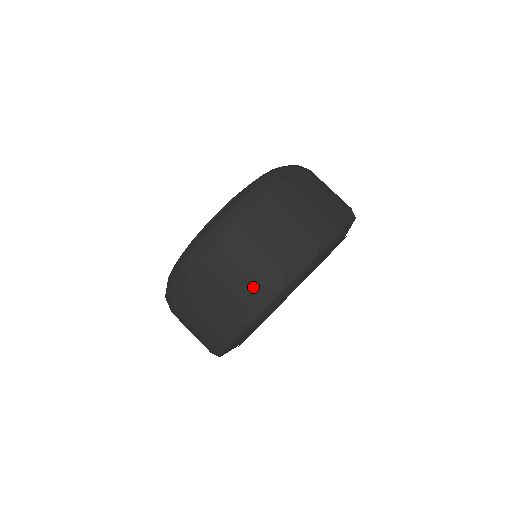
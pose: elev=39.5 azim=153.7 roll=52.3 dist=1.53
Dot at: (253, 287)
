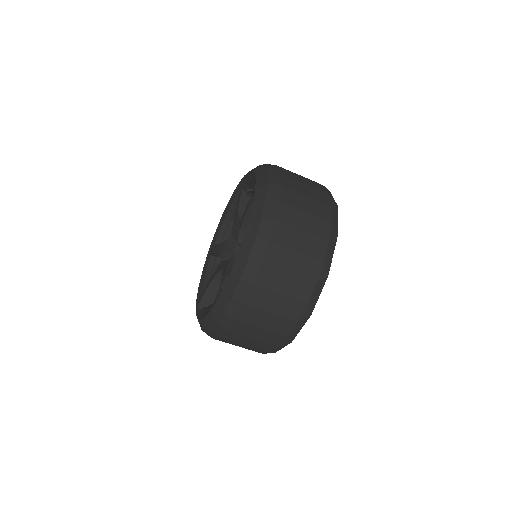
Dot at: (319, 243)
